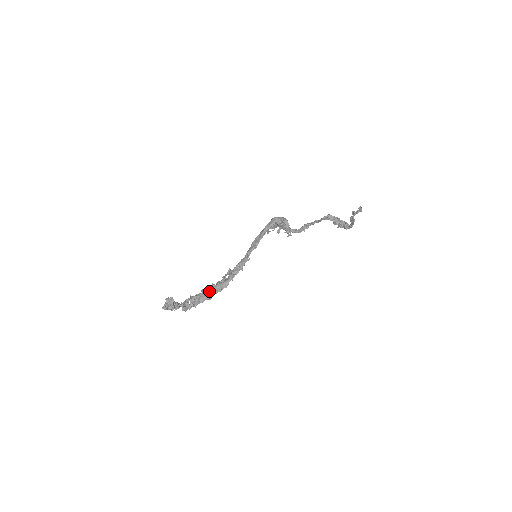
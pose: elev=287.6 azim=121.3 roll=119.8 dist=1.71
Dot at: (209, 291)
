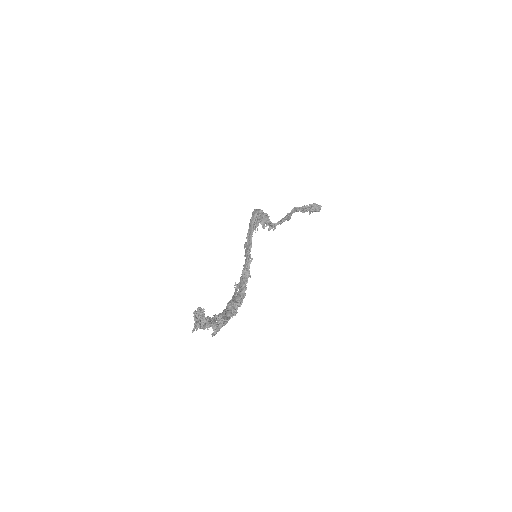
Dot at: (230, 305)
